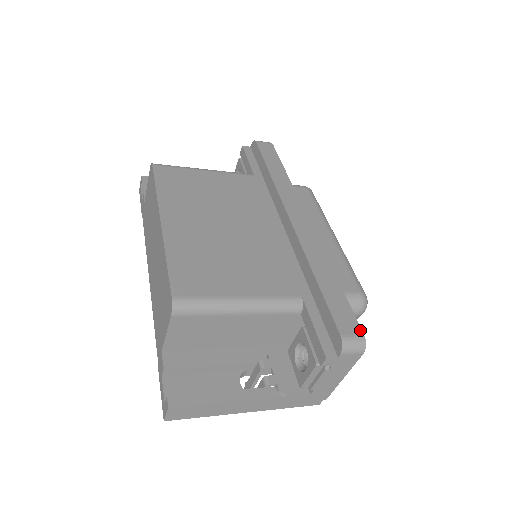
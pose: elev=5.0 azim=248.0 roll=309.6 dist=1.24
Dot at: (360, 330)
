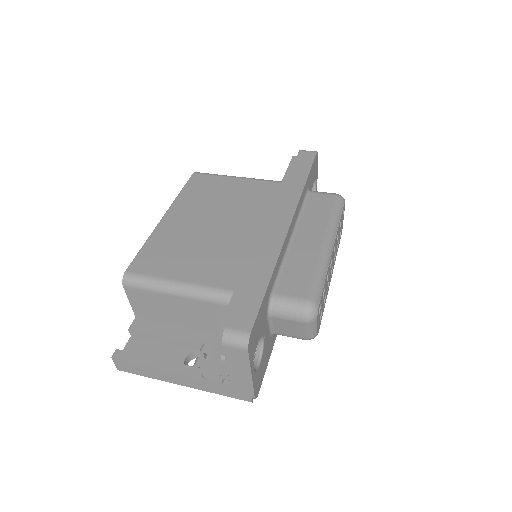
Dot at: (250, 327)
